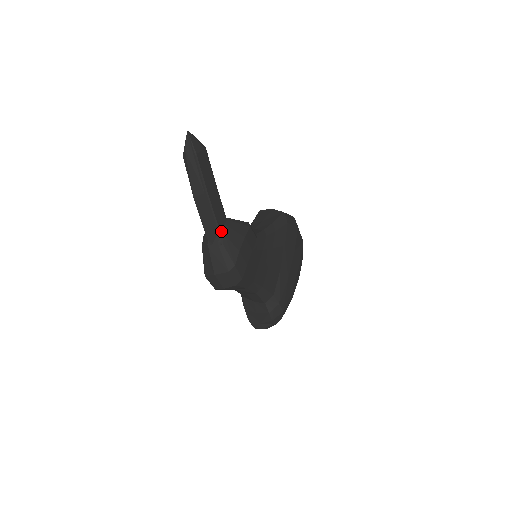
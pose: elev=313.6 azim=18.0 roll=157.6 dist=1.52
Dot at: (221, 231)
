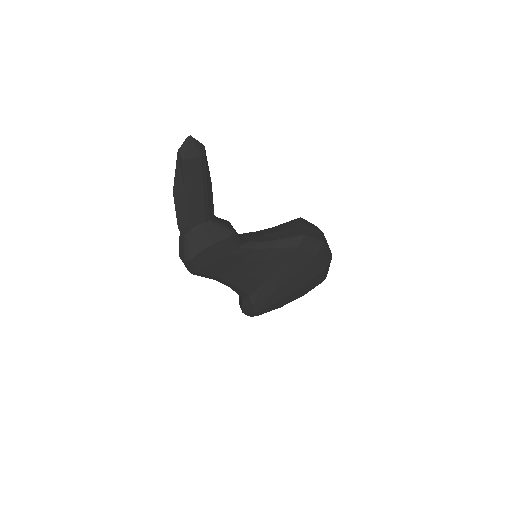
Dot at: (193, 228)
